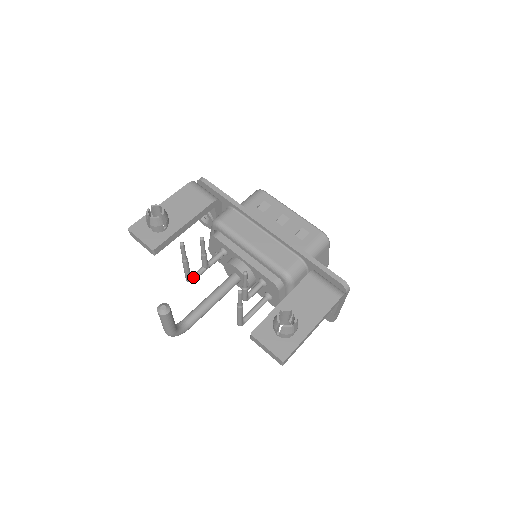
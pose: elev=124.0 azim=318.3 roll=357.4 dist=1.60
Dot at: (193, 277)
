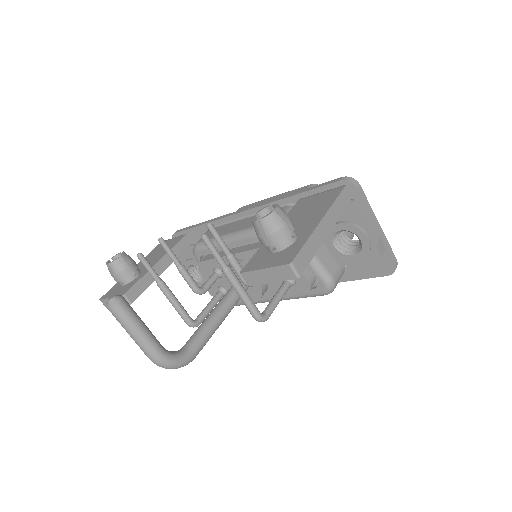
Dot at: (196, 319)
